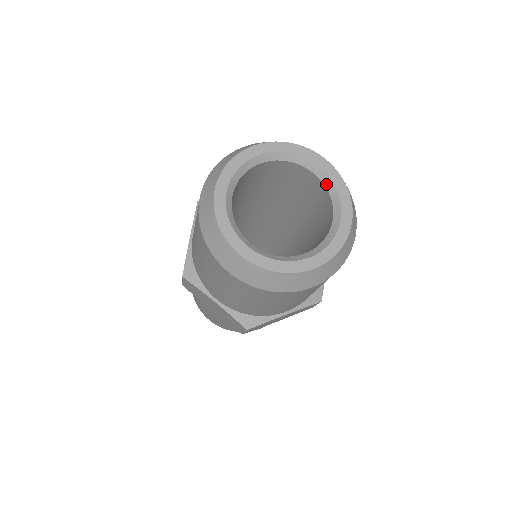
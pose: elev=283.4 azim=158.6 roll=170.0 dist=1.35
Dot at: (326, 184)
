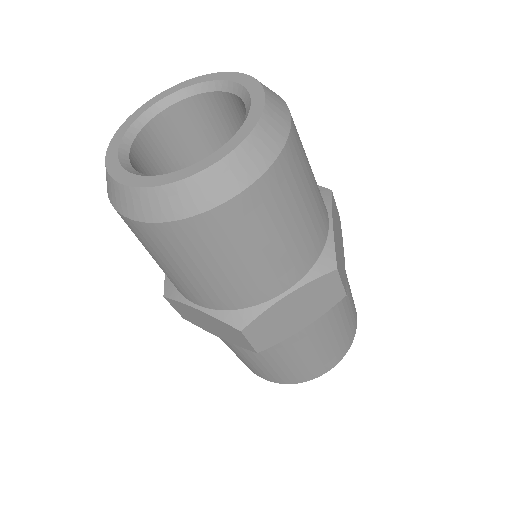
Dot at: (235, 92)
